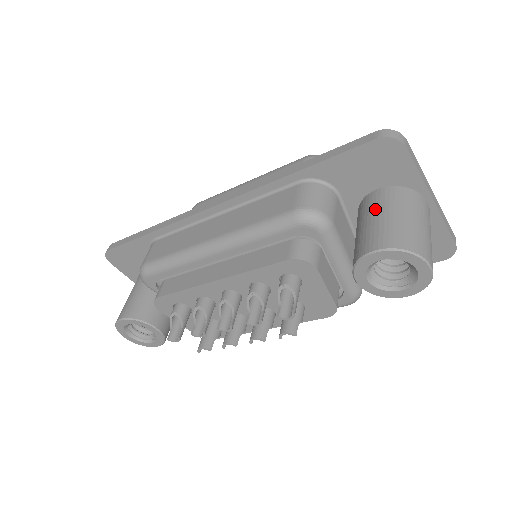
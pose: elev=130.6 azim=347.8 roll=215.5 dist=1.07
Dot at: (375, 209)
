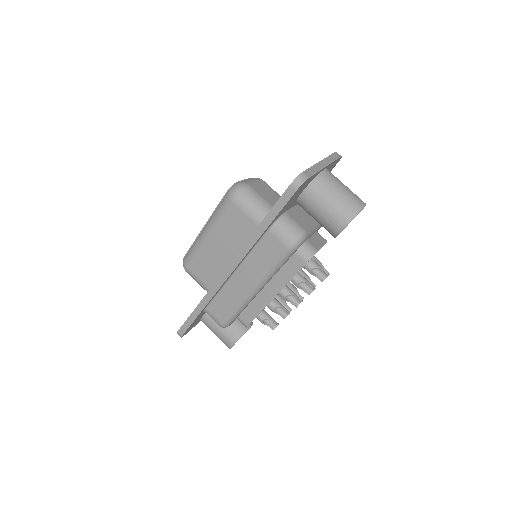
Dot at: (316, 206)
